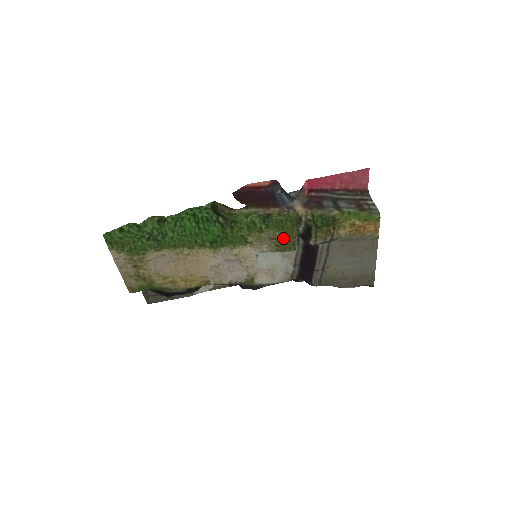
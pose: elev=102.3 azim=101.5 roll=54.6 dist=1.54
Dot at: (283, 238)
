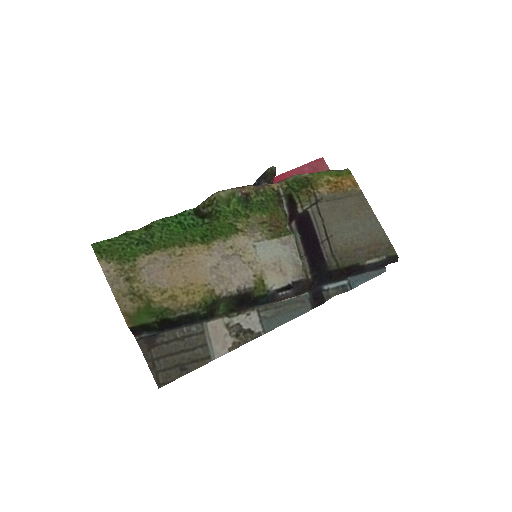
Dot at: (272, 221)
